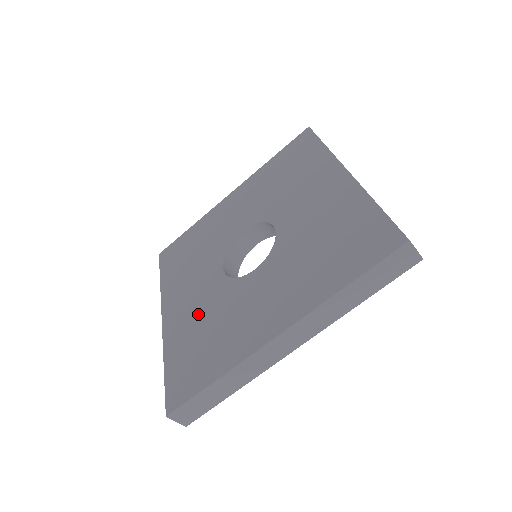
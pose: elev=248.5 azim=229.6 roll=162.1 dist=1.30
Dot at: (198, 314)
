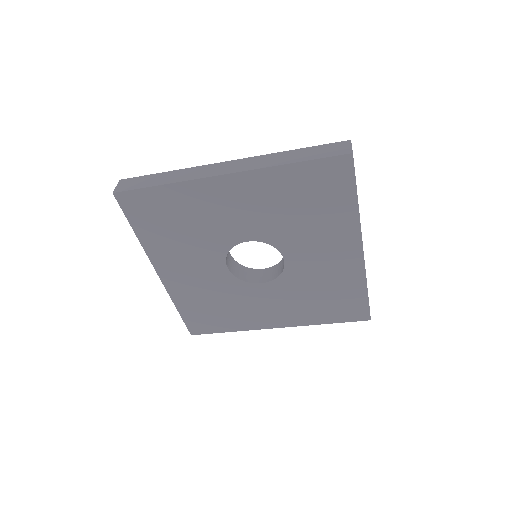
Dot at: (205, 290)
